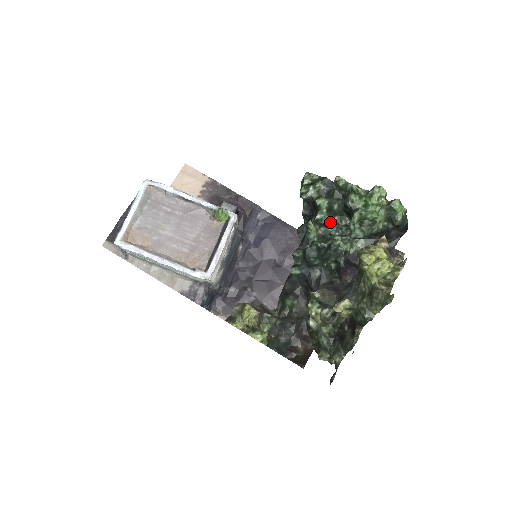
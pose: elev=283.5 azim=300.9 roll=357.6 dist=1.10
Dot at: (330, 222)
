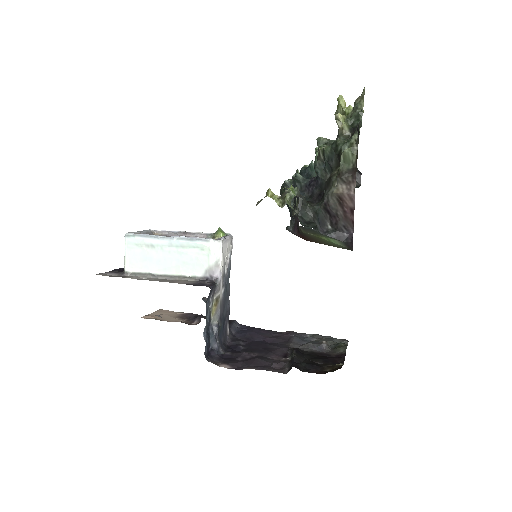
Dot at: occluded
